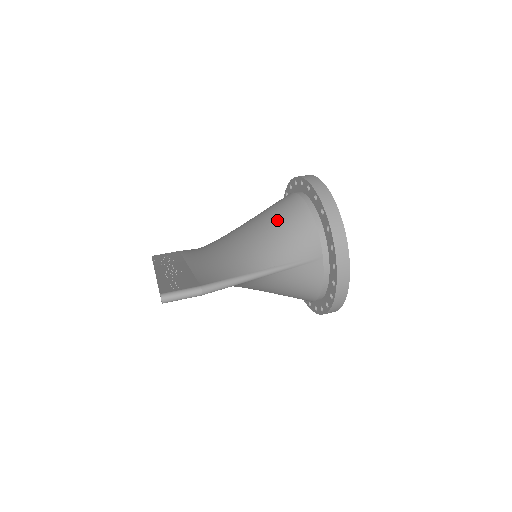
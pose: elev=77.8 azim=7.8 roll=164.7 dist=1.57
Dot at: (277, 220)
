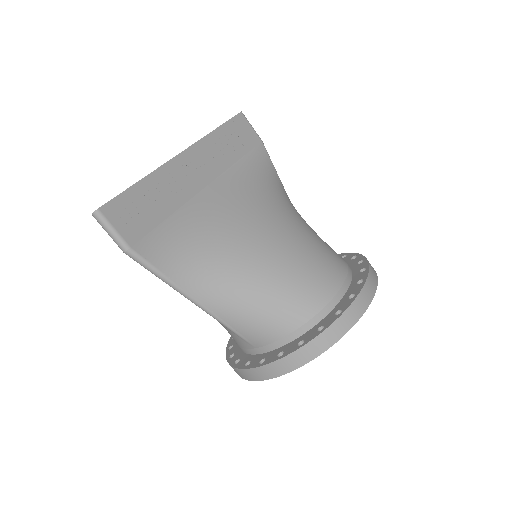
Dot at: (281, 285)
